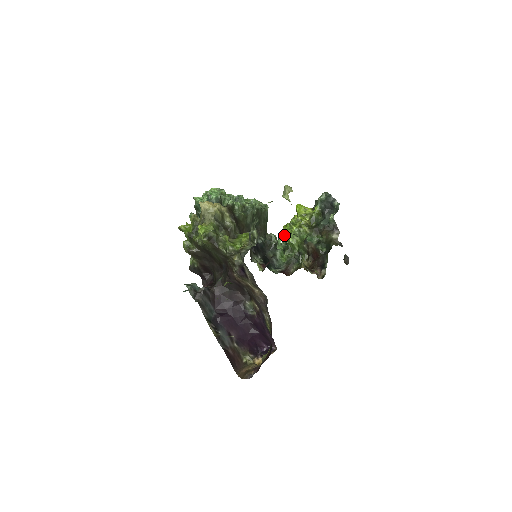
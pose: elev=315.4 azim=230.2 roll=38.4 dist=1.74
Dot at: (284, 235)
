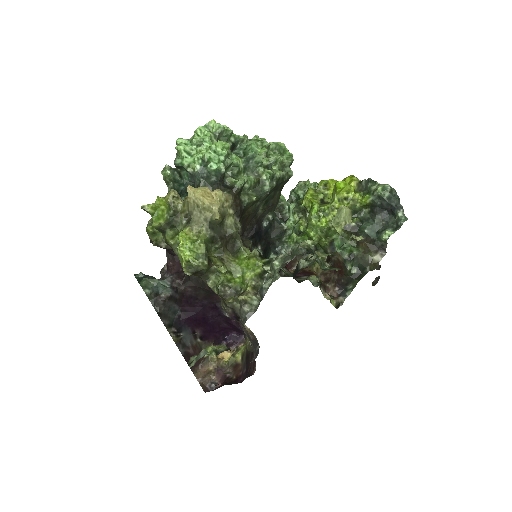
Dot at: occluded
